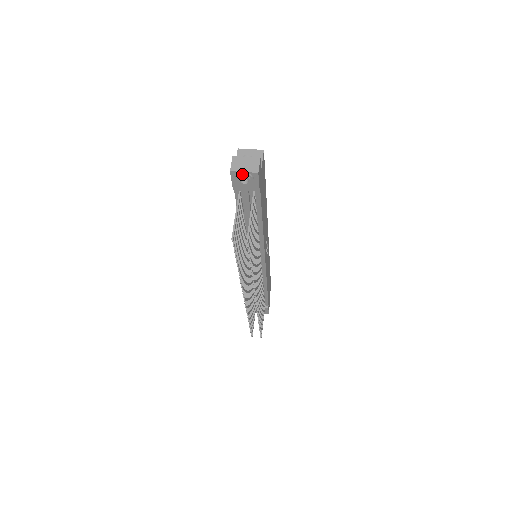
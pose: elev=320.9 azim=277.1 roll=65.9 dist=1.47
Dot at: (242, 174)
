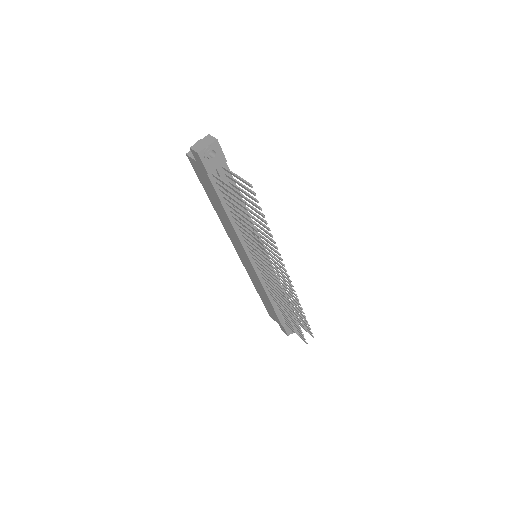
Dot at: (207, 148)
